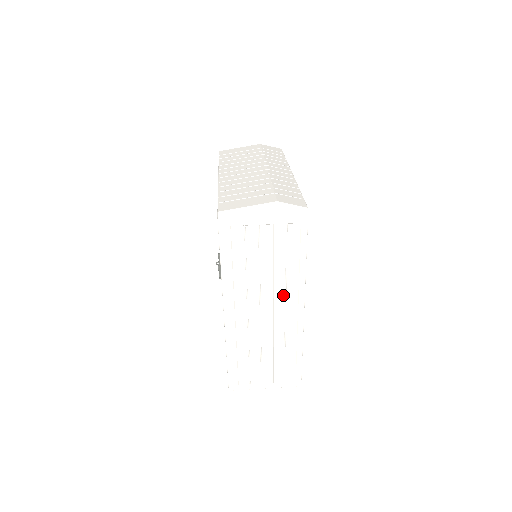
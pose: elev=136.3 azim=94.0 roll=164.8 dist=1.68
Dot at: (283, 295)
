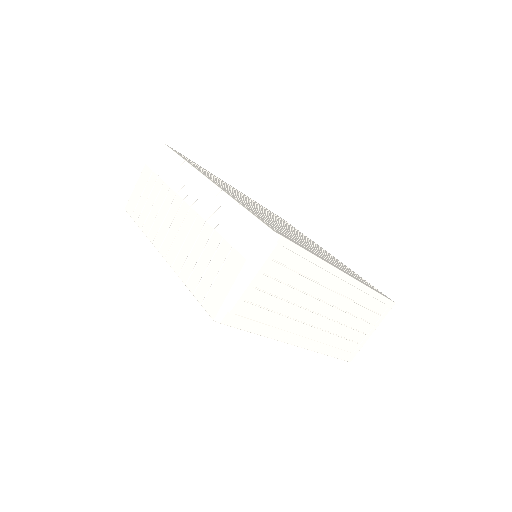
Dot at: (323, 289)
